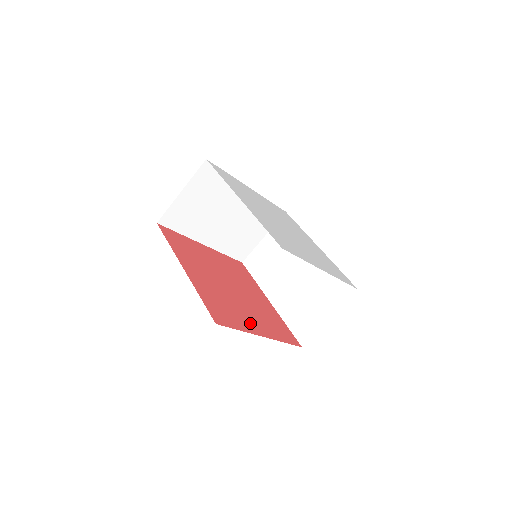
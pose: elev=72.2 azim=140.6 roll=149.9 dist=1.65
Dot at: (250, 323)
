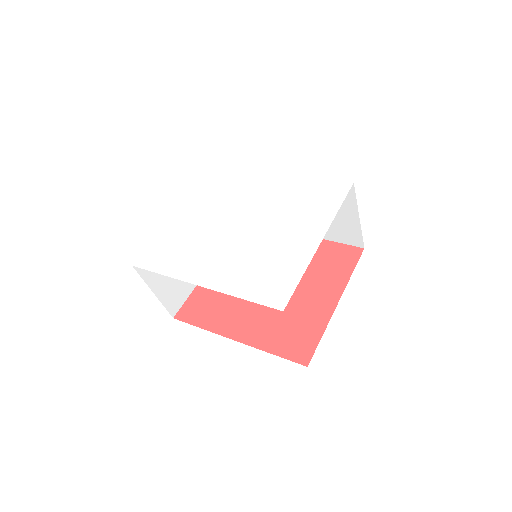
Dot at: (318, 306)
